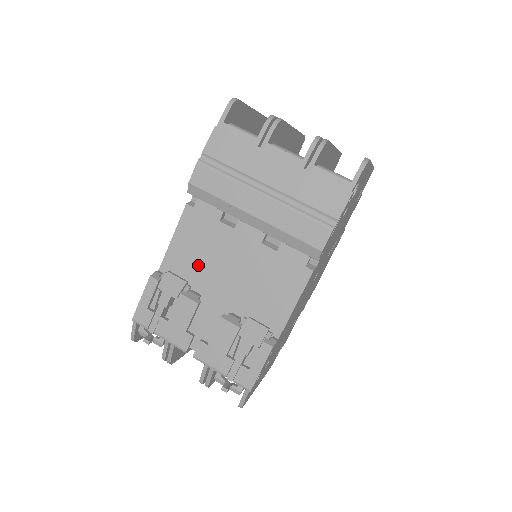
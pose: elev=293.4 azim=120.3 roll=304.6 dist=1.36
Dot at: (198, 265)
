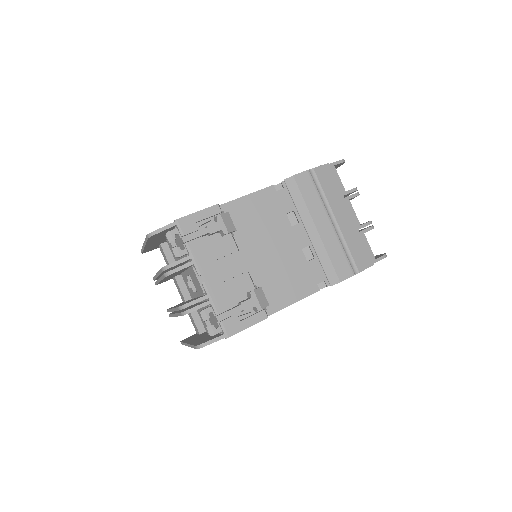
Dot at: (250, 227)
